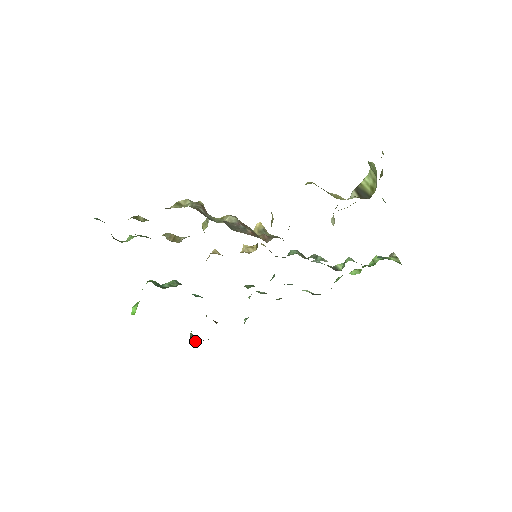
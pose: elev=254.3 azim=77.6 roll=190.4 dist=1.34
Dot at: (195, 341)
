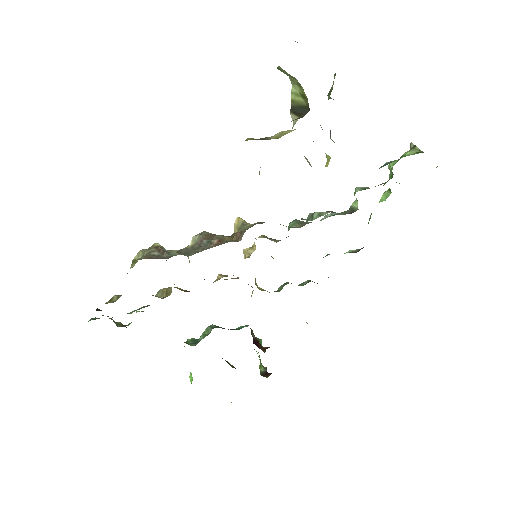
Dot at: (268, 375)
